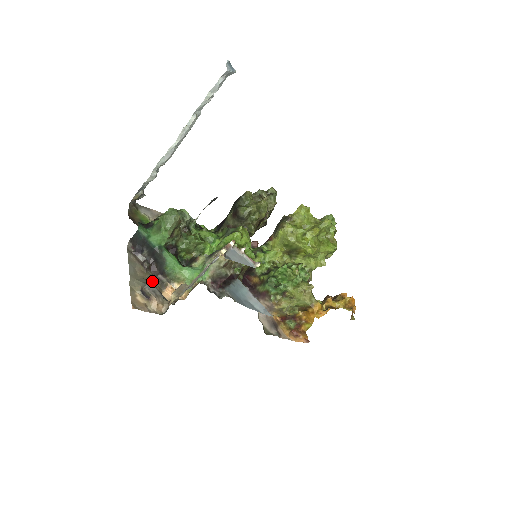
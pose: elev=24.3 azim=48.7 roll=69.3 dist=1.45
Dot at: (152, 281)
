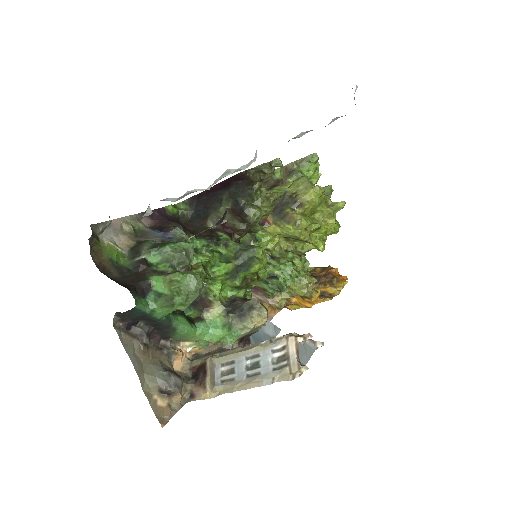
Dot at: (159, 358)
